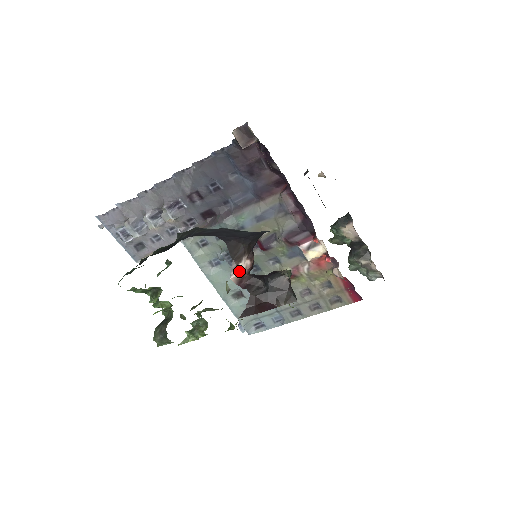
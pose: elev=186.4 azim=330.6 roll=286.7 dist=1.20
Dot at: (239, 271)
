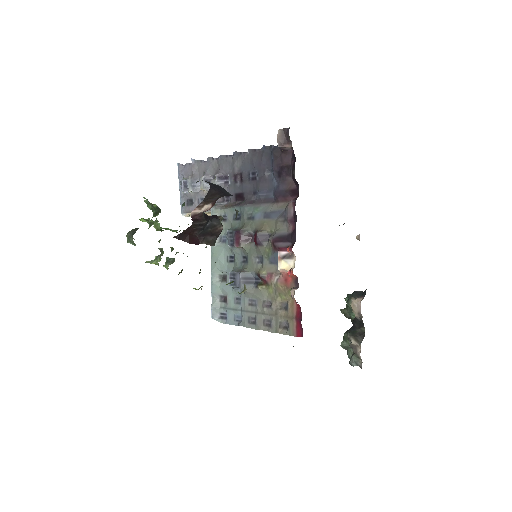
Dot at: (201, 210)
